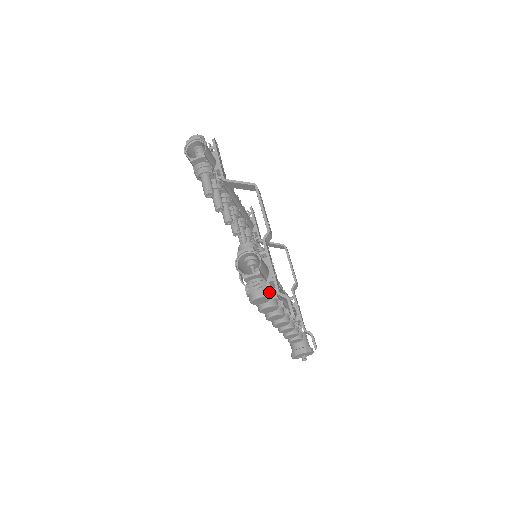
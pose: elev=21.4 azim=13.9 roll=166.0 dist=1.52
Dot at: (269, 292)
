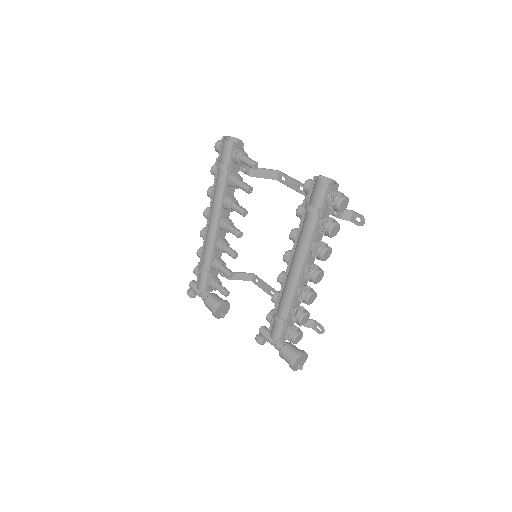
Dot at: occluded
